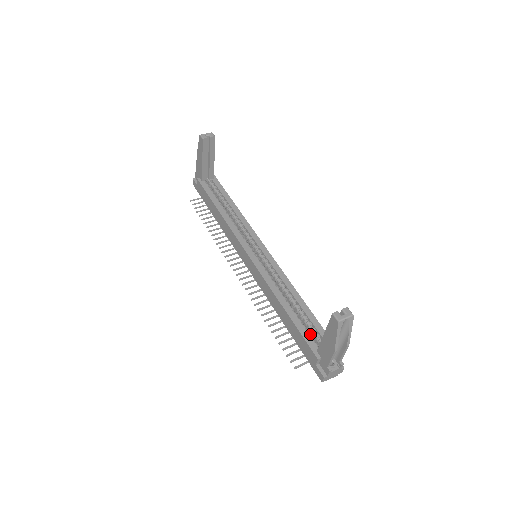
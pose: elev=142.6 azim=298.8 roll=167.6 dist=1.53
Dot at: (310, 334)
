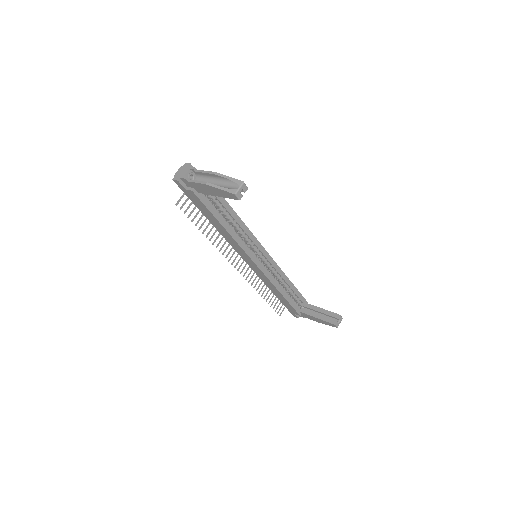
Dot at: occluded
